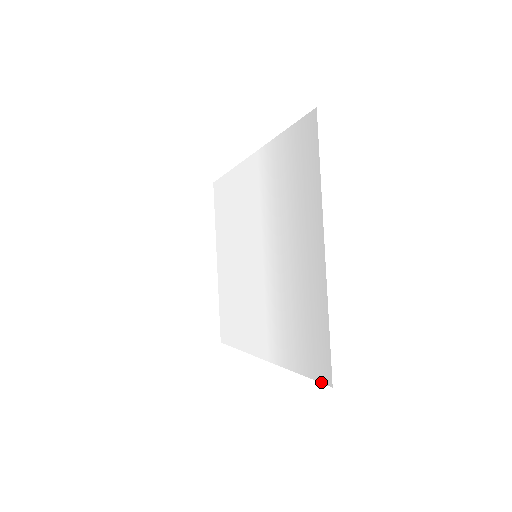
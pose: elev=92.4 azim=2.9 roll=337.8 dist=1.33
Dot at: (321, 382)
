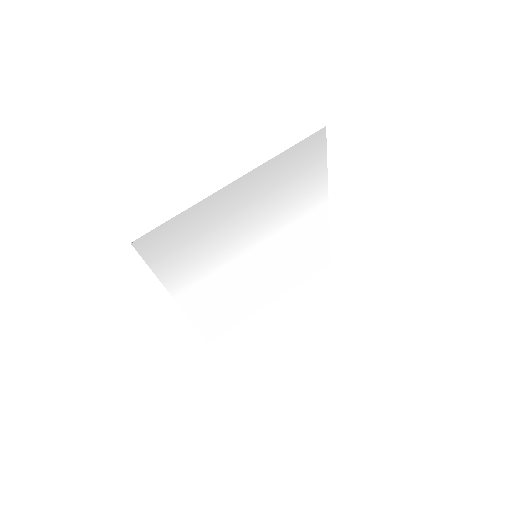
Dot at: (138, 252)
